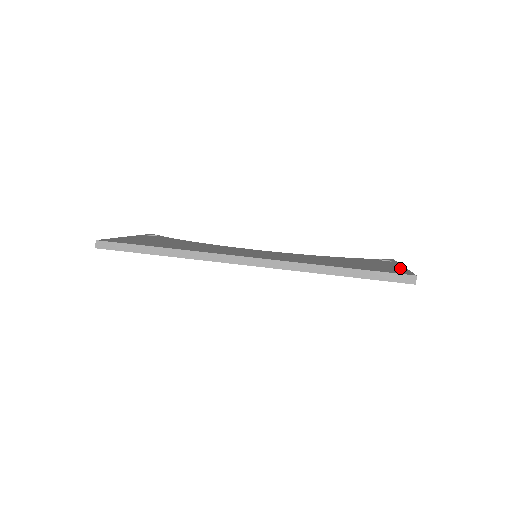
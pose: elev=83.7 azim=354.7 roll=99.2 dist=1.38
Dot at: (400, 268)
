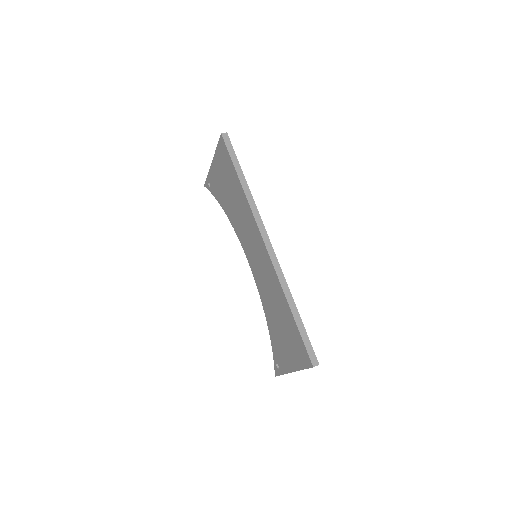
Dot at: occluded
